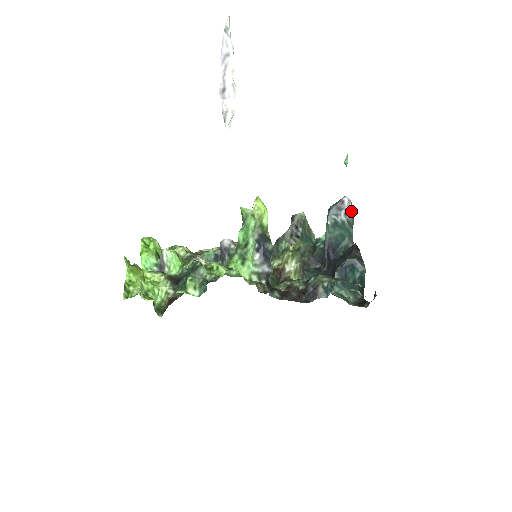
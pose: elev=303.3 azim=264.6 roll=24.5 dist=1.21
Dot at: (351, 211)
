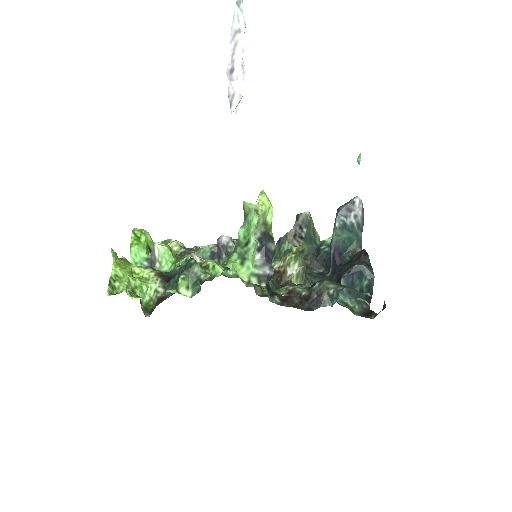
Dot at: (362, 213)
